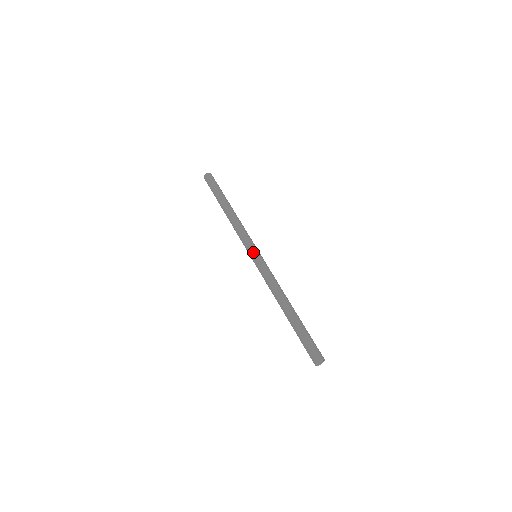
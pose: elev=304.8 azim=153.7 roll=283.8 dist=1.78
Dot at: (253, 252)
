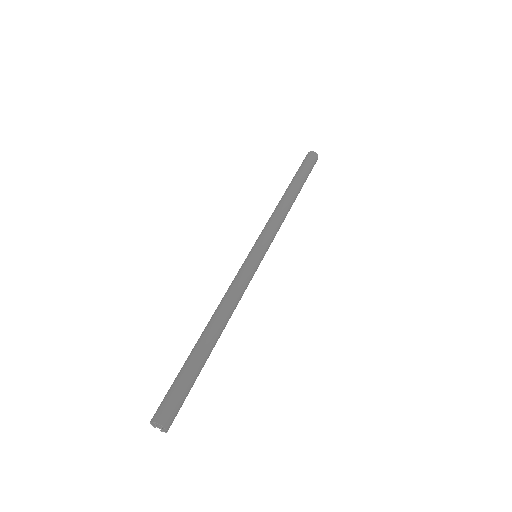
Dot at: occluded
